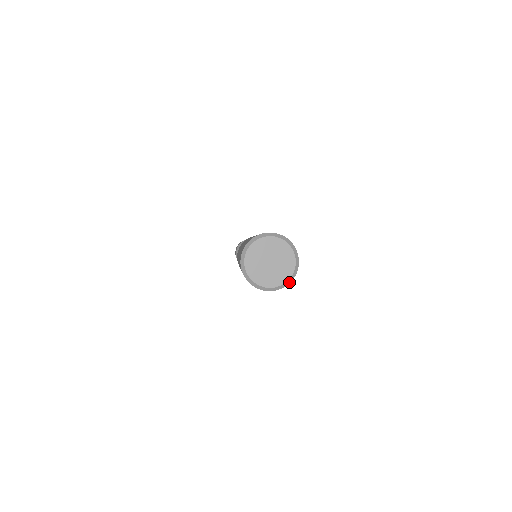
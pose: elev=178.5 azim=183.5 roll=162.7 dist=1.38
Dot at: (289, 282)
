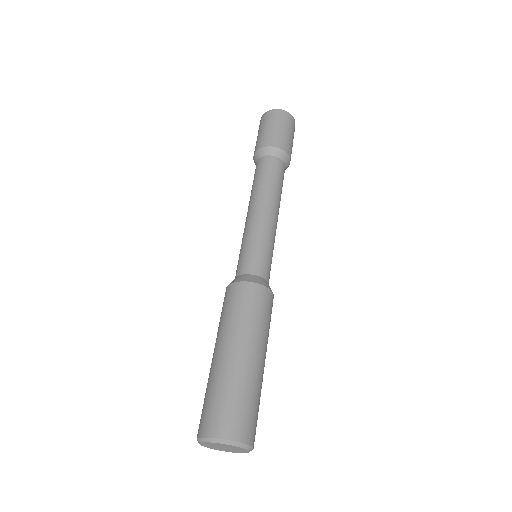
Dot at: occluded
